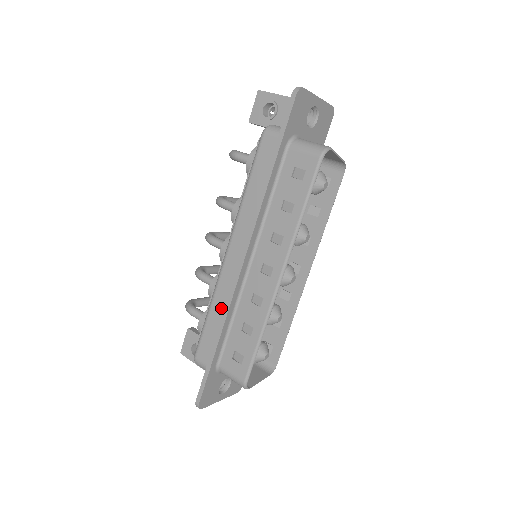
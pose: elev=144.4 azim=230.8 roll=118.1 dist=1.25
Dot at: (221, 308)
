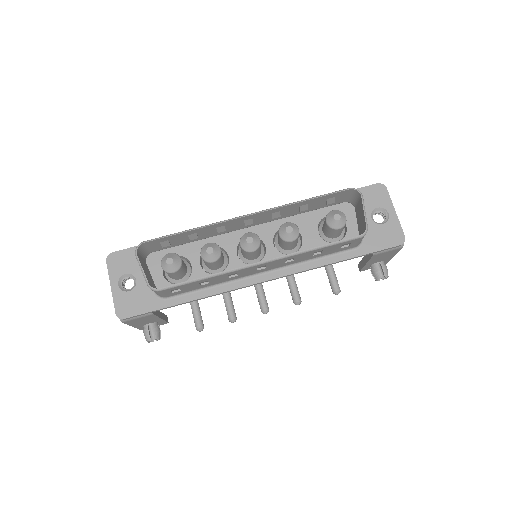
Dot at: occluded
